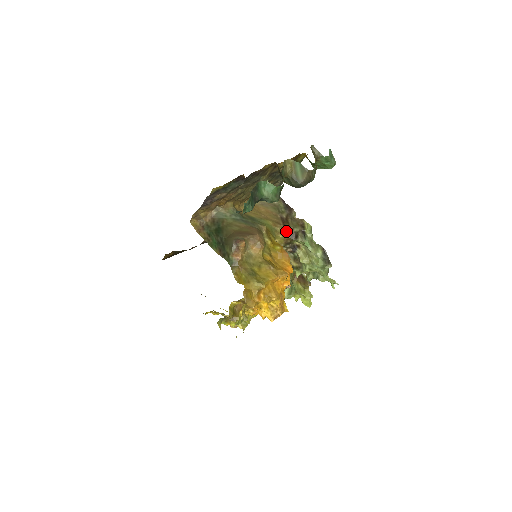
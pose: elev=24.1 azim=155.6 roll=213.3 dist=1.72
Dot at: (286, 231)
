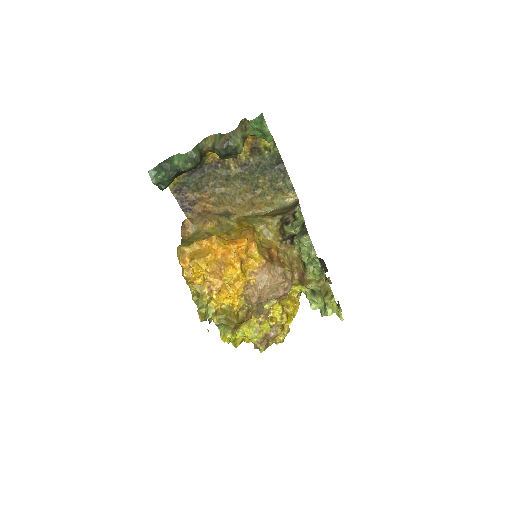
Dot at: (276, 220)
